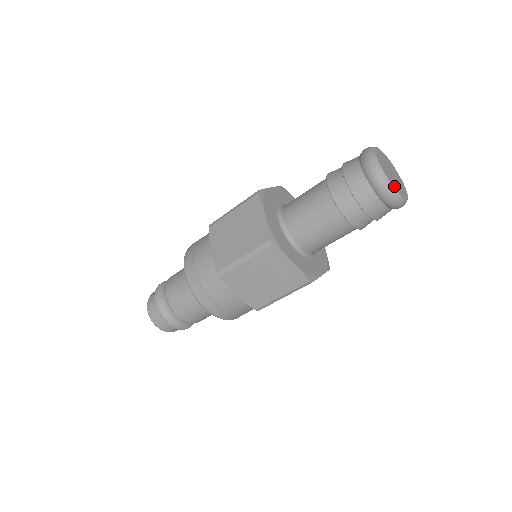
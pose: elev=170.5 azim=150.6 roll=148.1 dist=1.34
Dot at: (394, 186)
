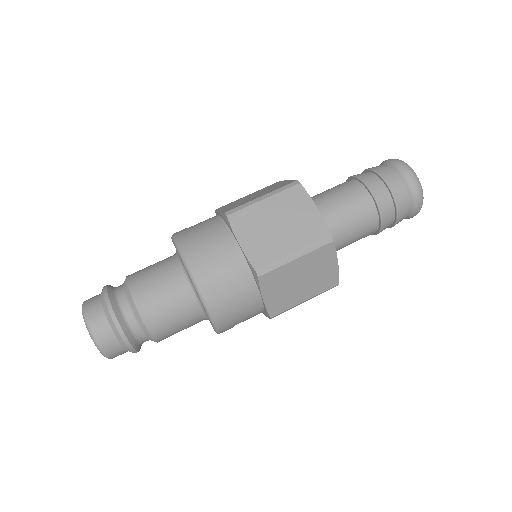
Dot at: occluded
